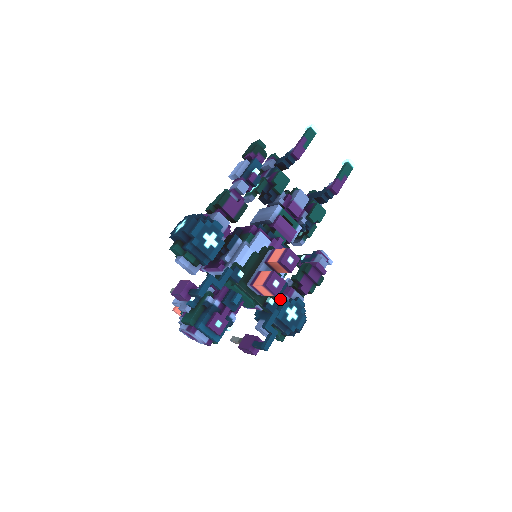
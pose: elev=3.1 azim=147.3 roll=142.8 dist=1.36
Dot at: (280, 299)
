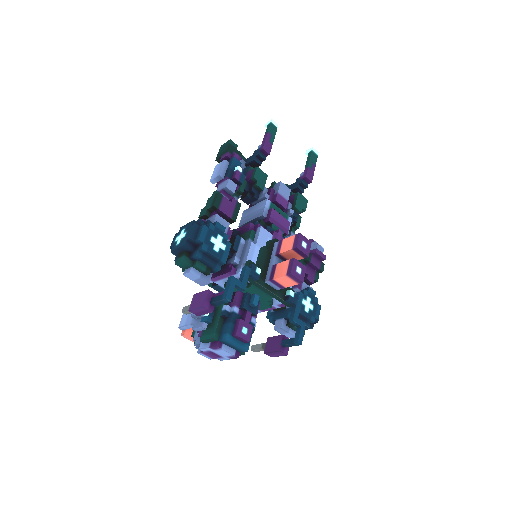
Dot at: occluded
